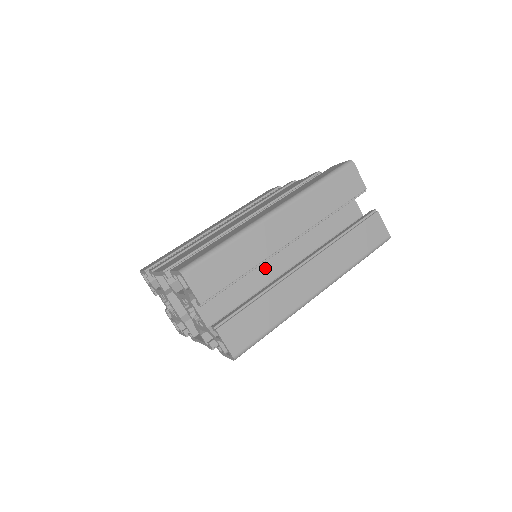
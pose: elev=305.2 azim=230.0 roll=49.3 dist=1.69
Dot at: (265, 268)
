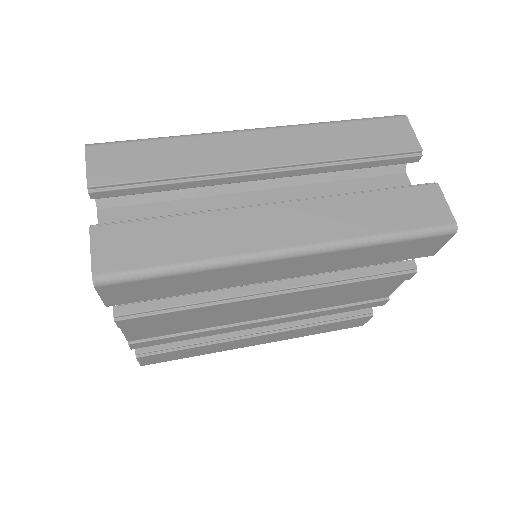
Dot at: occluded
